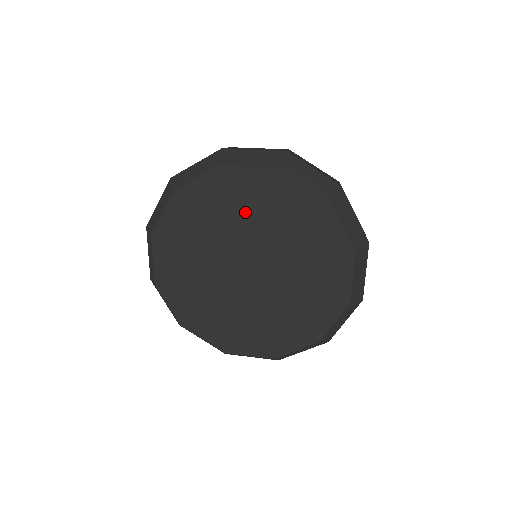
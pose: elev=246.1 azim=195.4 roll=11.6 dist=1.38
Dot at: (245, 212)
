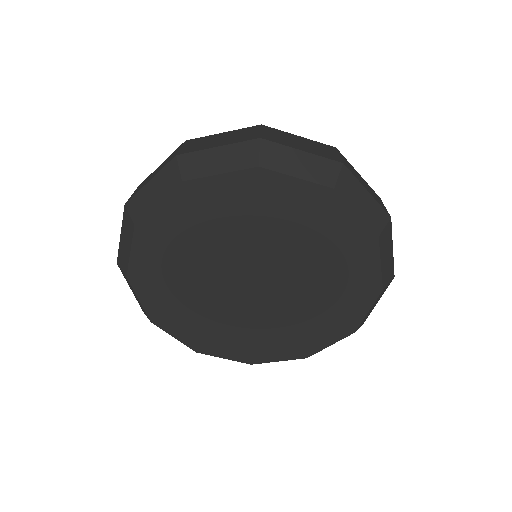
Dot at: (306, 243)
